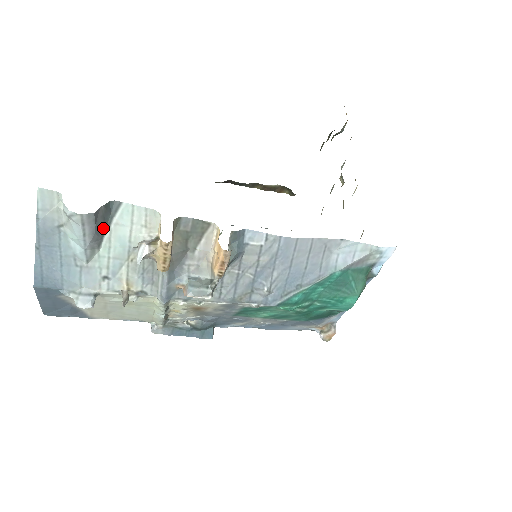
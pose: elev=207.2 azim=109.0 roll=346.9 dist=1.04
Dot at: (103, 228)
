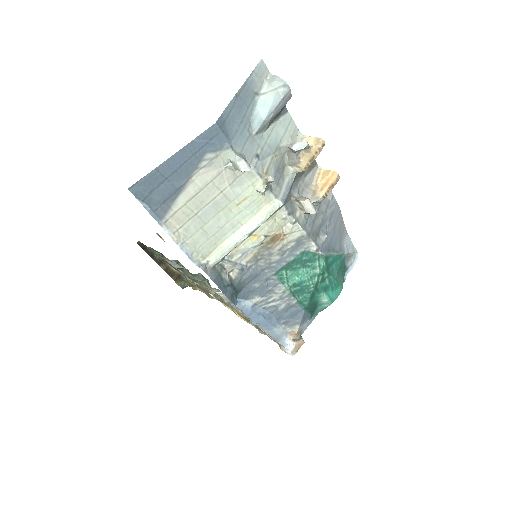
Dot at: (275, 117)
